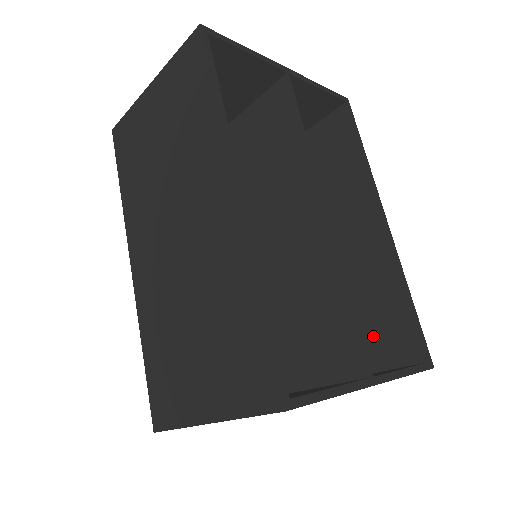
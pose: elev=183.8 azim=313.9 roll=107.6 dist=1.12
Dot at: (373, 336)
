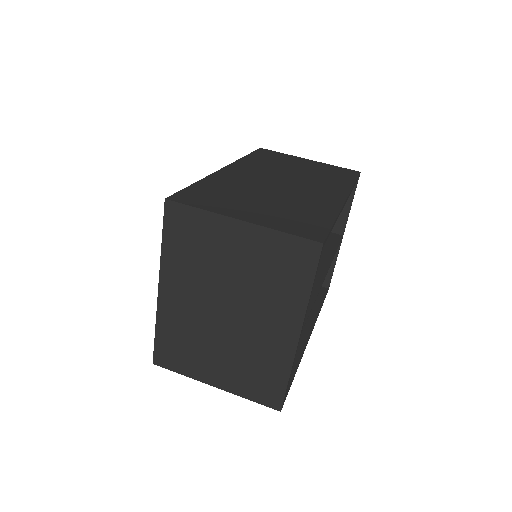
Dot at: occluded
